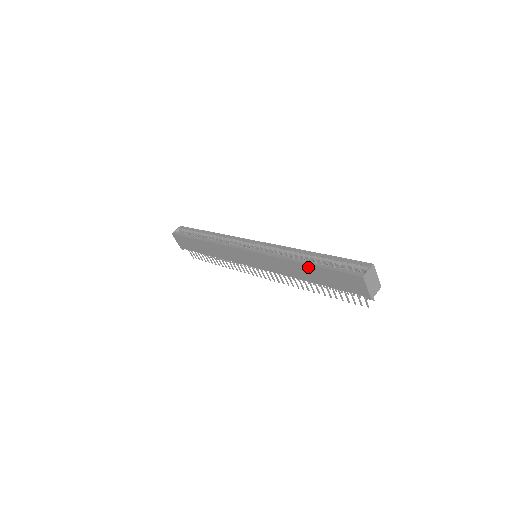
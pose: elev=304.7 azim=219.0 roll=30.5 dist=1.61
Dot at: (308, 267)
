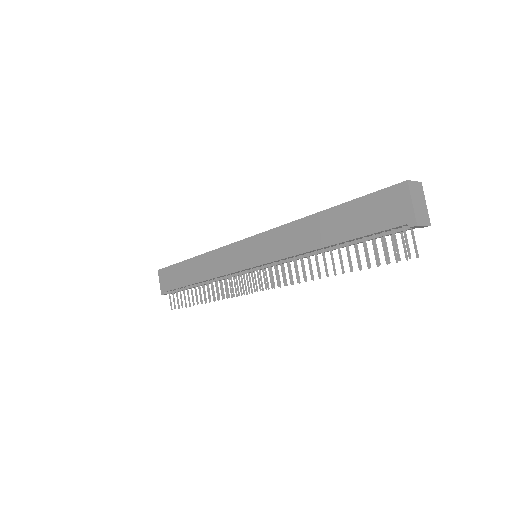
Dot at: (327, 214)
